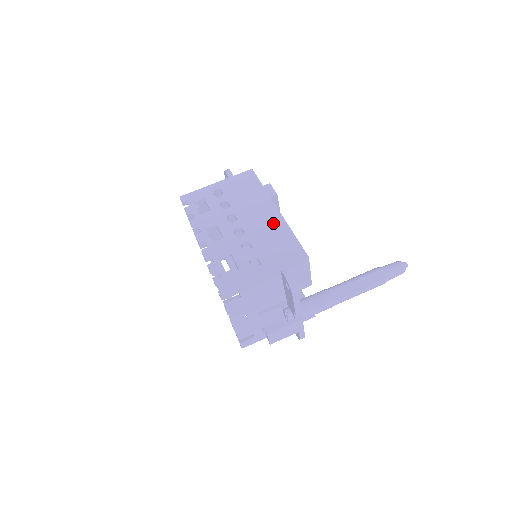
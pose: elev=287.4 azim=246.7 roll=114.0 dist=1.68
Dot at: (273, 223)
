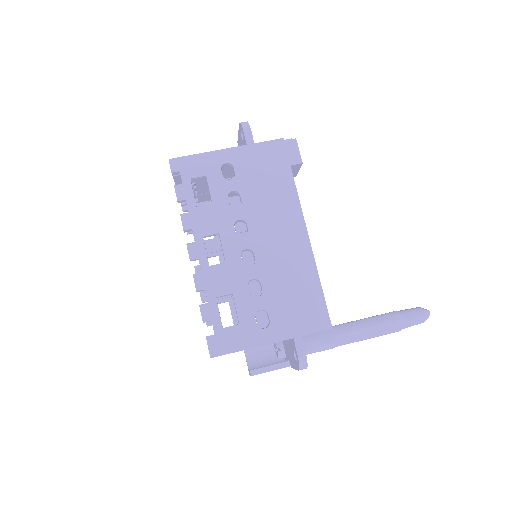
Dot at: (297, 256)
